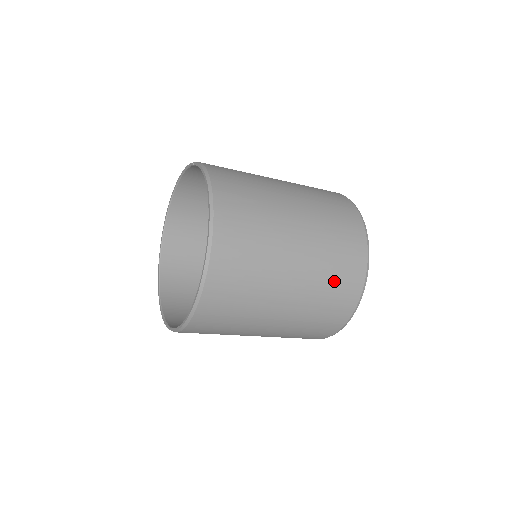
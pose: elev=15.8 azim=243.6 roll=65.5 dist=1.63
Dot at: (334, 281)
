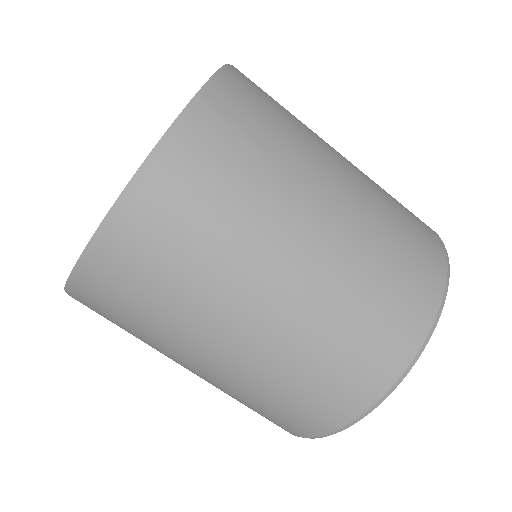
Dot at: occluded
